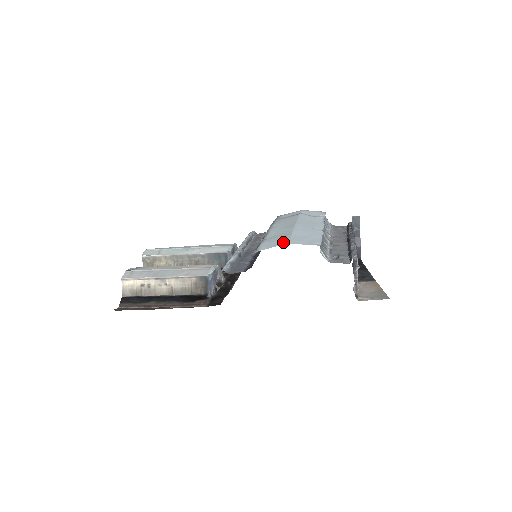
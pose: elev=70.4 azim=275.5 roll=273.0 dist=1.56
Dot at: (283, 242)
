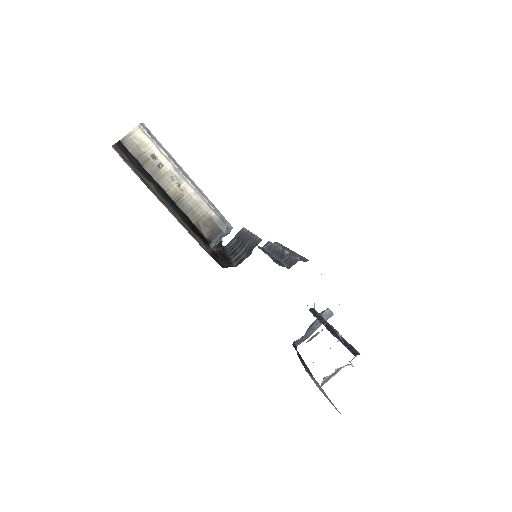
Dot at: occluded
